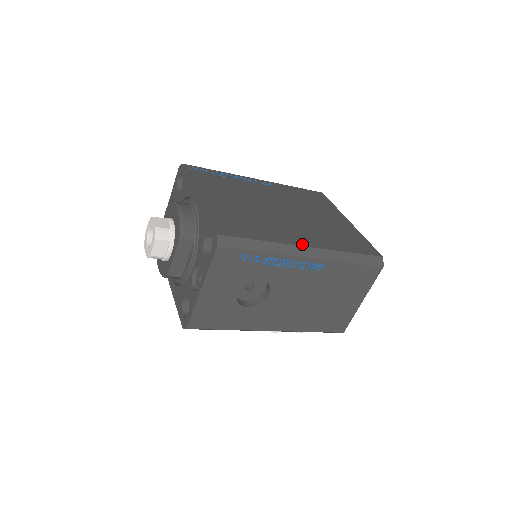
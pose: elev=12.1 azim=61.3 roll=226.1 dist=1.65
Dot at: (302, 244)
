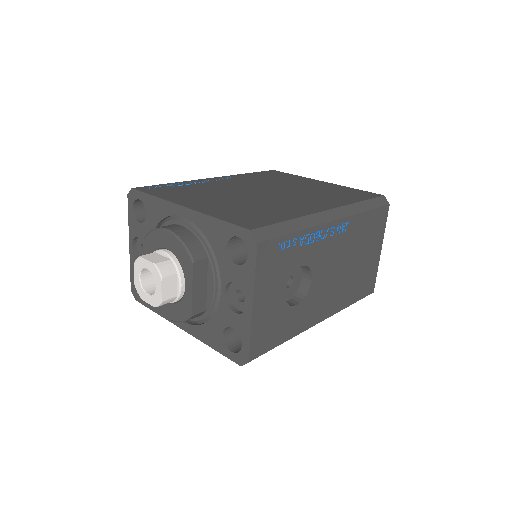
Dot at: (321, 209)
